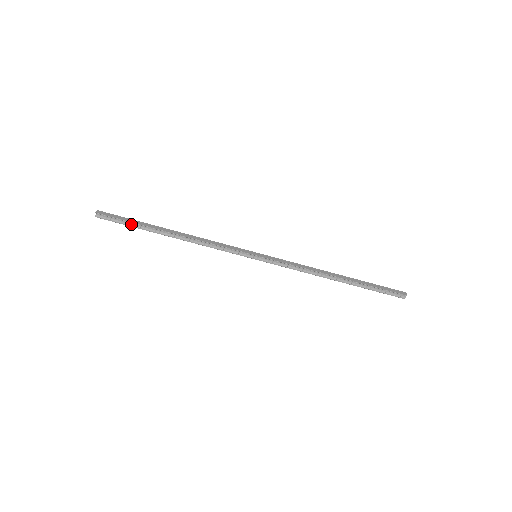
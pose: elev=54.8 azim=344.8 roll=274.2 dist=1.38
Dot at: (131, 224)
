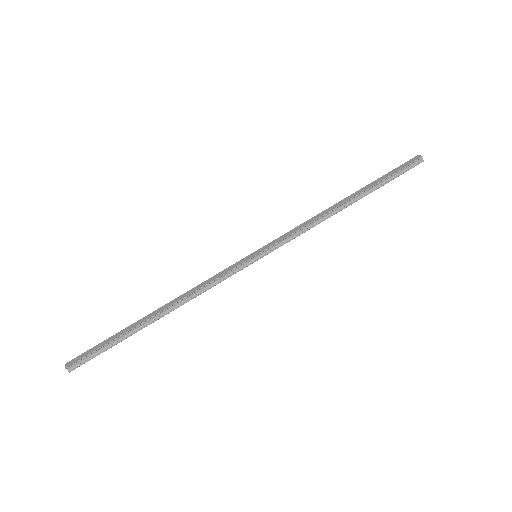
Dot at: (111, 344)
